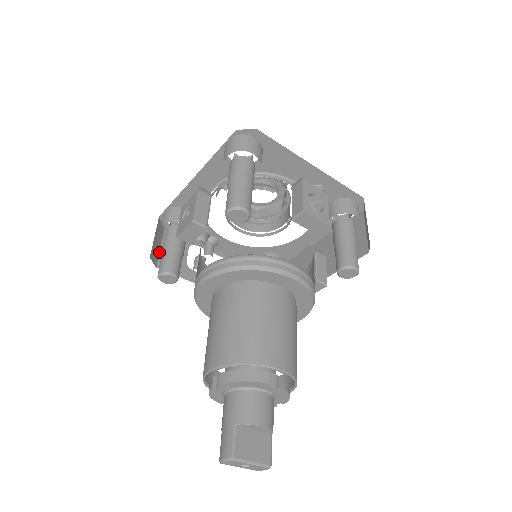
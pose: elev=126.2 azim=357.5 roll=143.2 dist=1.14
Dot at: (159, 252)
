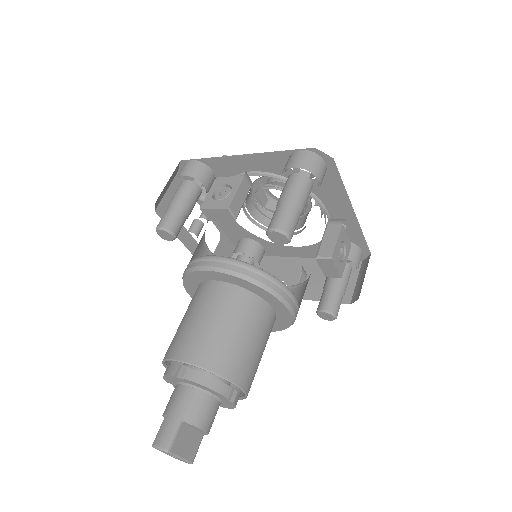
Dot at: (163, 195)
